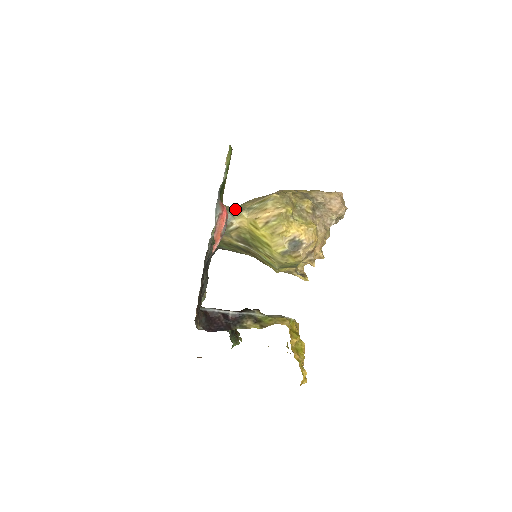
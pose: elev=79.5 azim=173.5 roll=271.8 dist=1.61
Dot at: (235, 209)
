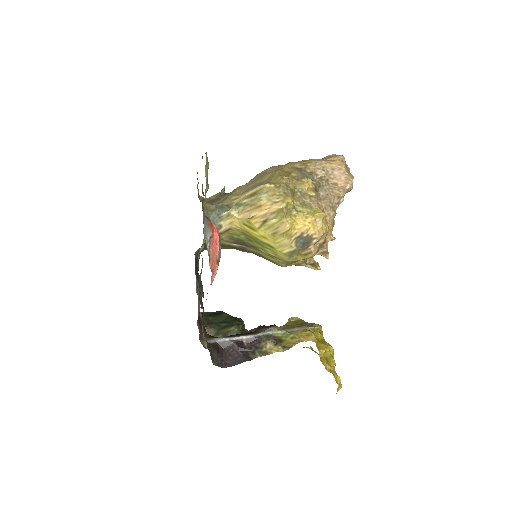
Dot at: (220, 208)
